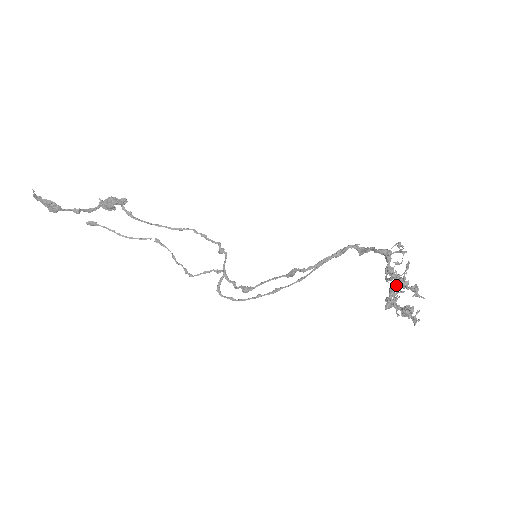
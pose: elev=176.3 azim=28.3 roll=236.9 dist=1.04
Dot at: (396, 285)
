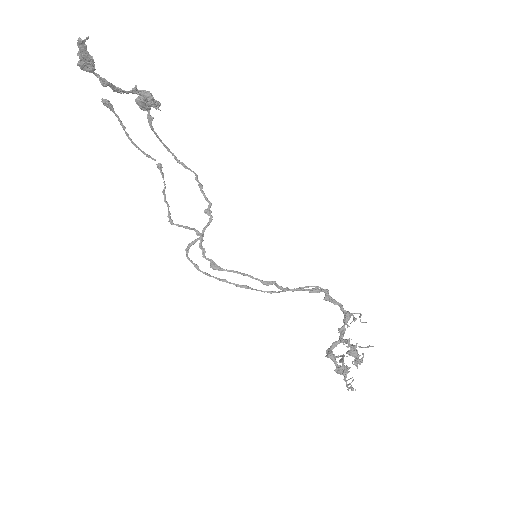
Dot at: (352, 353)
